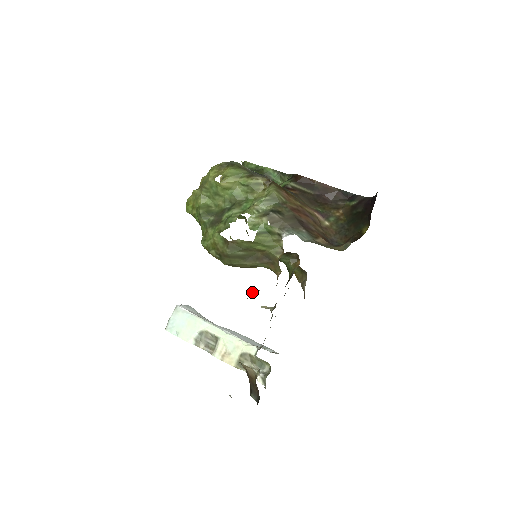
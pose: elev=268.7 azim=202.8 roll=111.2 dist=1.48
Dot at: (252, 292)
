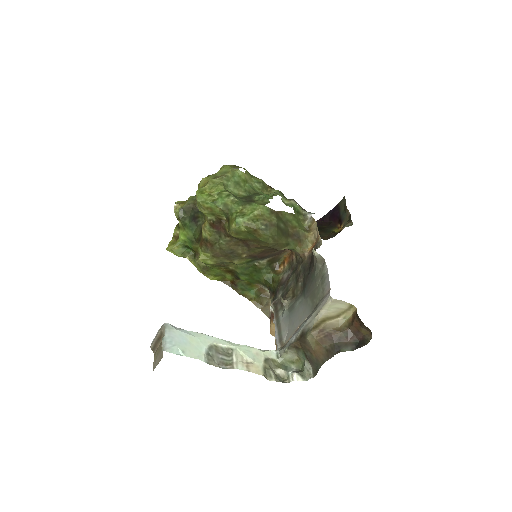
Dot at: occluded
